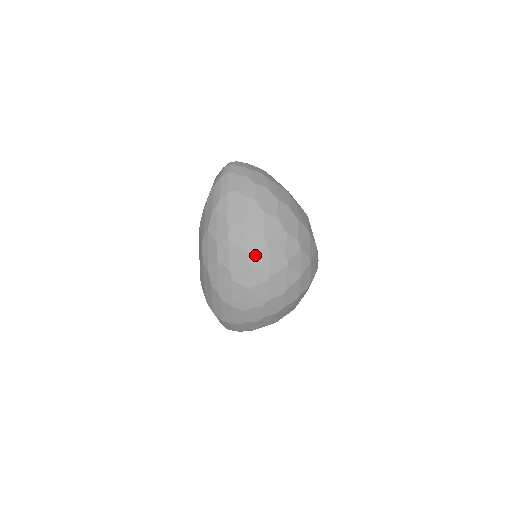
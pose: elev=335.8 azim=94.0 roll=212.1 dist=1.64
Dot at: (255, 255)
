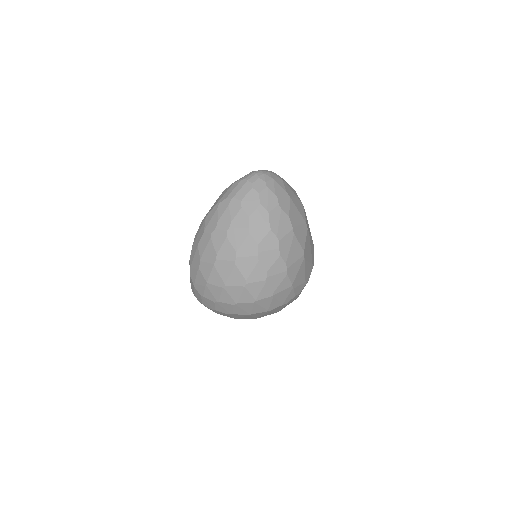
Dot at: (222, 262)
